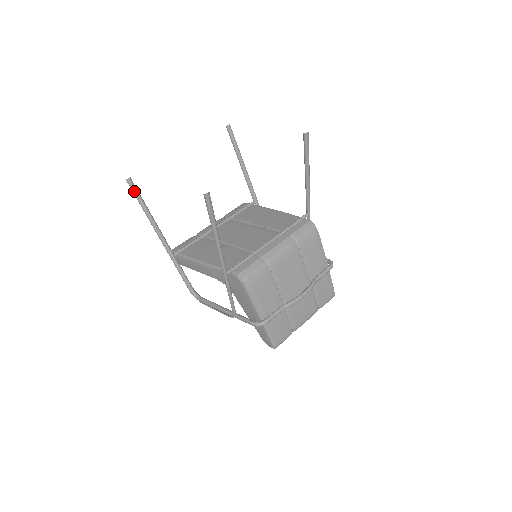
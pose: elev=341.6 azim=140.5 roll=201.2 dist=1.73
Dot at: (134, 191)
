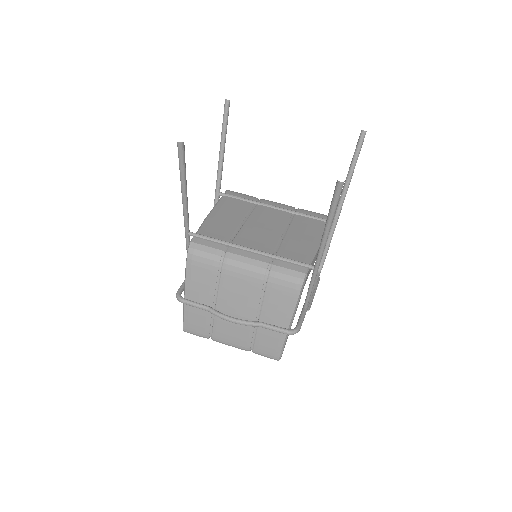
Dot at: (224, 114)
